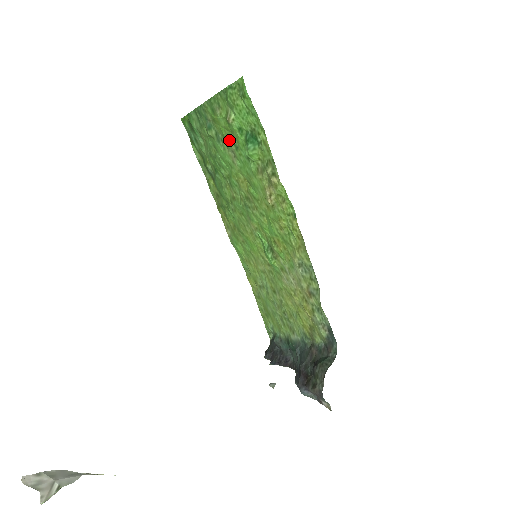
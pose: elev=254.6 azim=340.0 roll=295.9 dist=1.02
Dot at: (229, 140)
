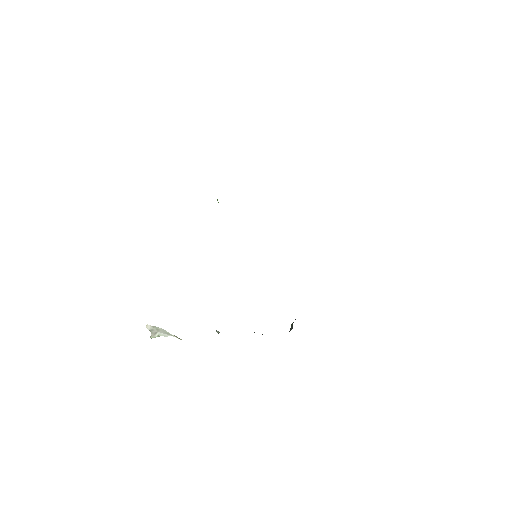
Dot at: occluded
